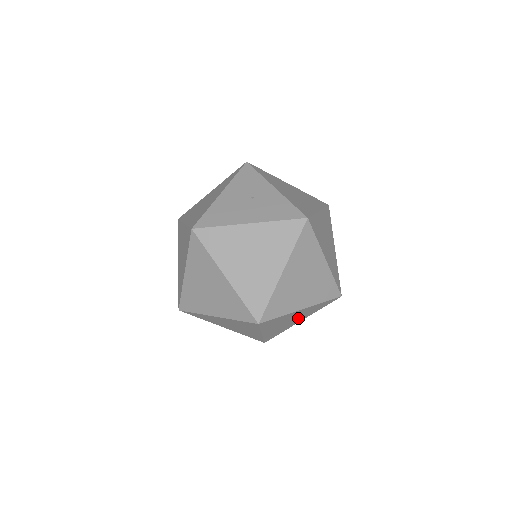
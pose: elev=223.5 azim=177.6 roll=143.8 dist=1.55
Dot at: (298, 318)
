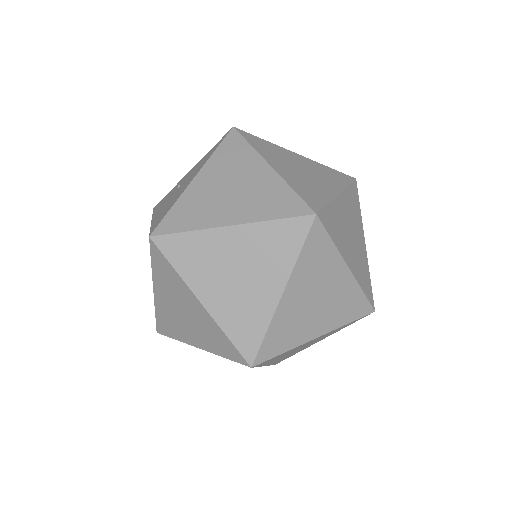
Dot at: (355, 230)
